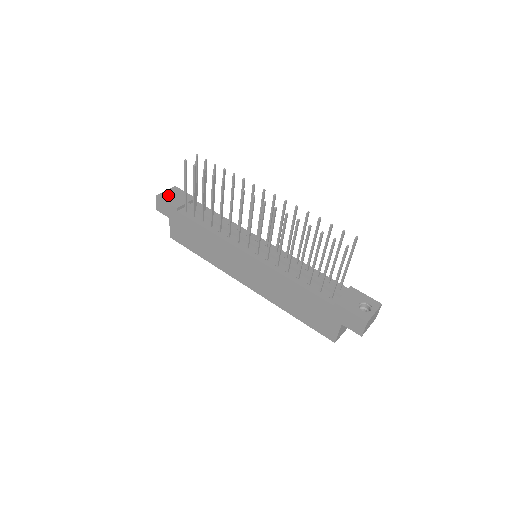
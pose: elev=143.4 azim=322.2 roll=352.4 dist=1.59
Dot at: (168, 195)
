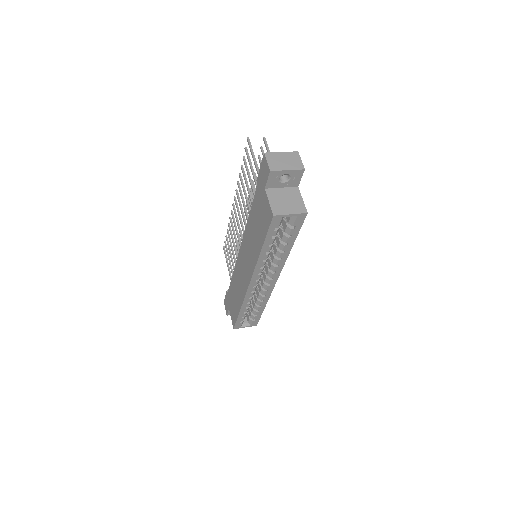
Dot at: occluded
